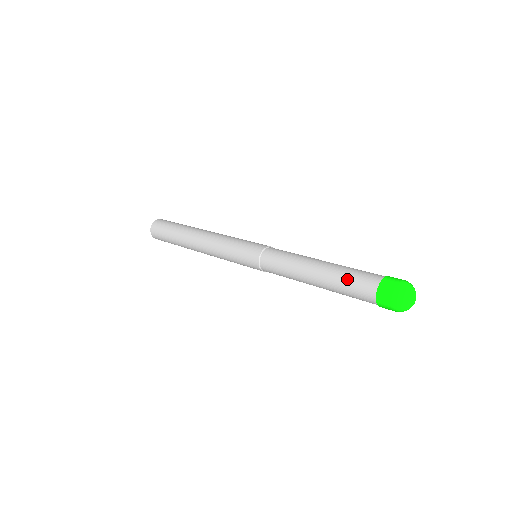
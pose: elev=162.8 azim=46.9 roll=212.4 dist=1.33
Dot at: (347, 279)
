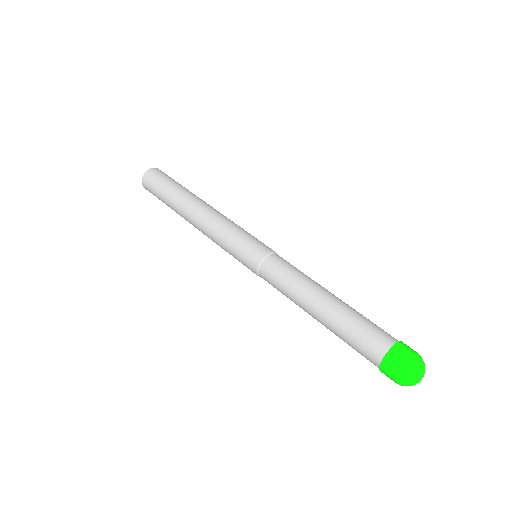
Dot at: (360, 322)
